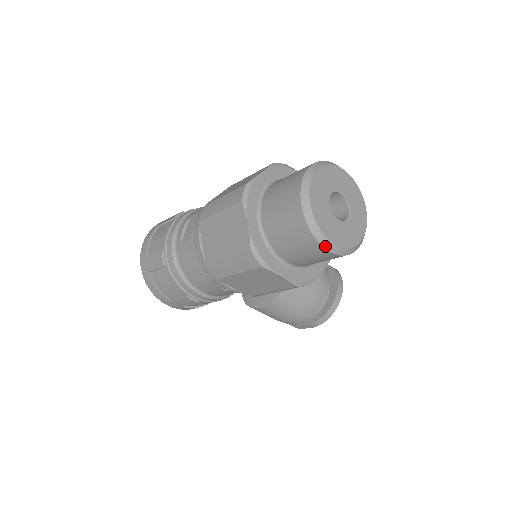
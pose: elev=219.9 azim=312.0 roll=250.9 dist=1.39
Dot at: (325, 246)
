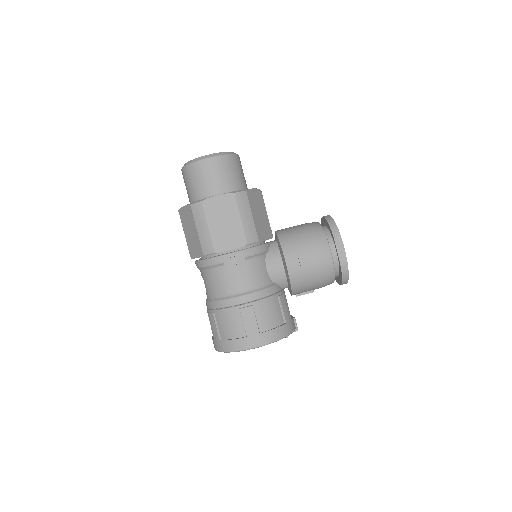
Dot at: (204, 158)
